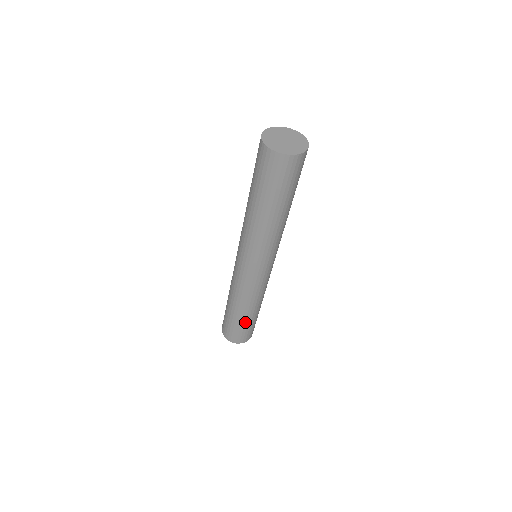
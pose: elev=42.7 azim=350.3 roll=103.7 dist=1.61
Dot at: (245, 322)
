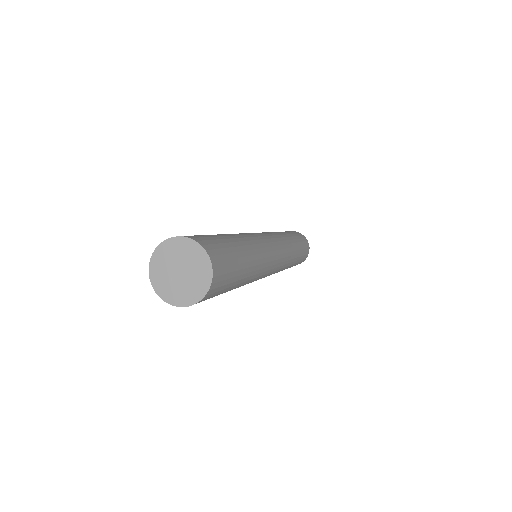
Dot at: occluded
